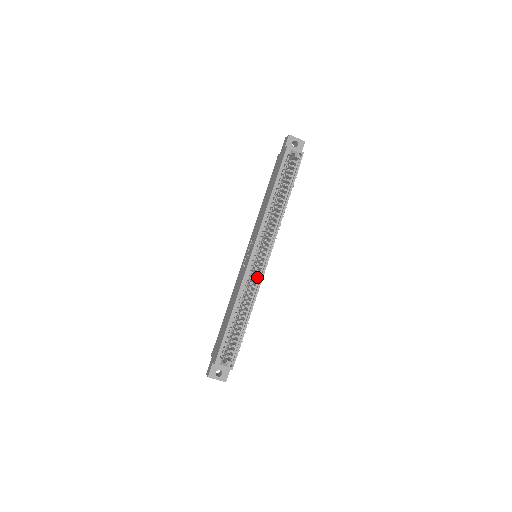
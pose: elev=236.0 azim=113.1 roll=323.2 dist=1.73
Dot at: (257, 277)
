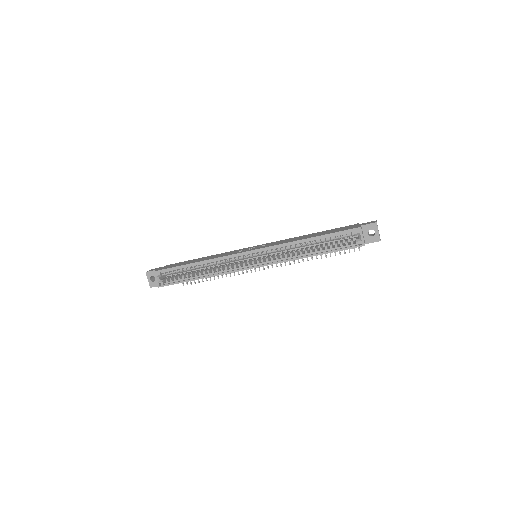
Dot at: (235, 267)
